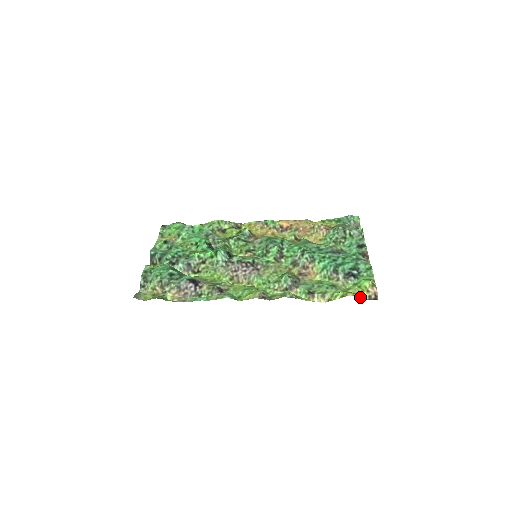
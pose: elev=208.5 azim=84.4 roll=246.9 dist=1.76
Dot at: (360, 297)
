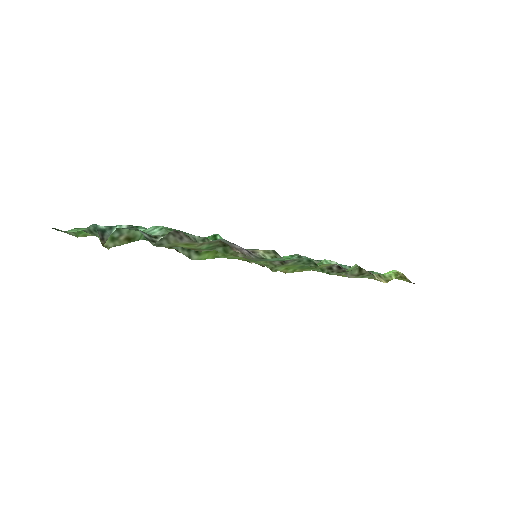
Dot at: (406, 278)
